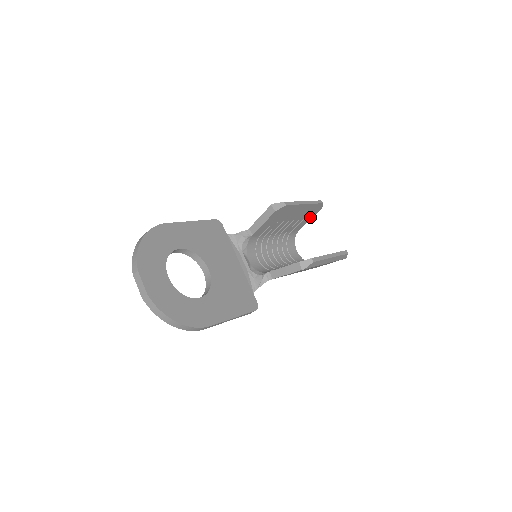
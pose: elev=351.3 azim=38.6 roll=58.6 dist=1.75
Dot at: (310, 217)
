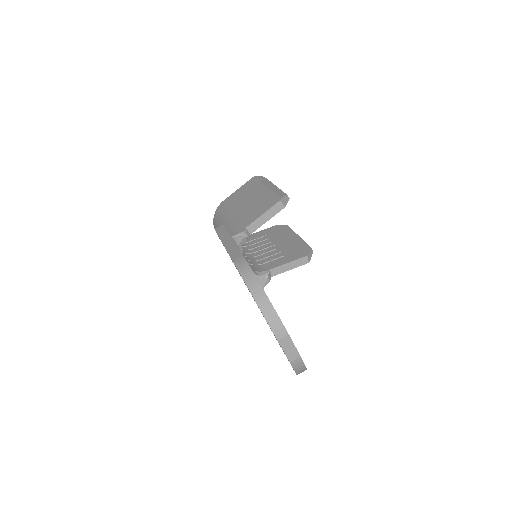
Dot at: occluded
